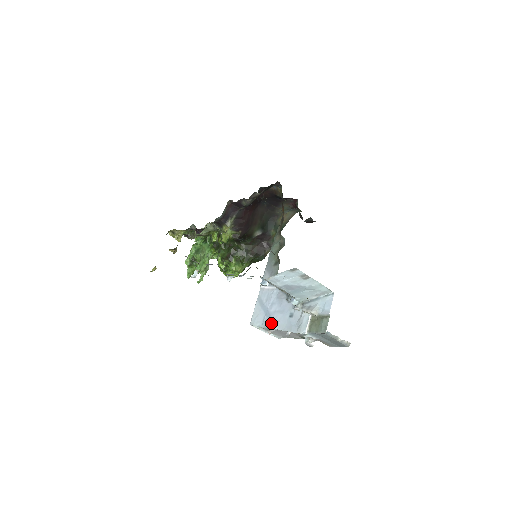
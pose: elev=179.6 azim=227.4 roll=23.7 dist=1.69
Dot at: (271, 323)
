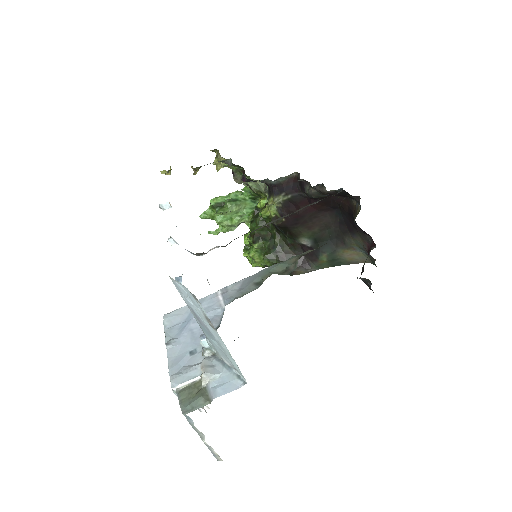
Dot at: (174, 336)
